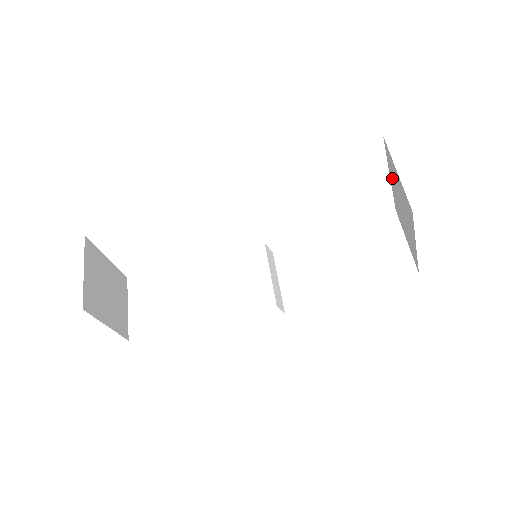
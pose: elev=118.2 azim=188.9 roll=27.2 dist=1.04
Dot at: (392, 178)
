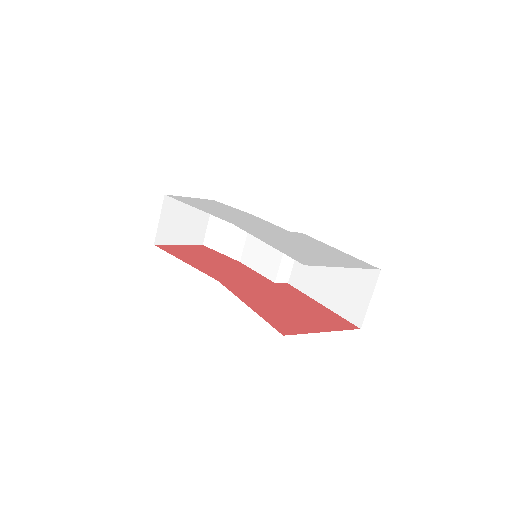
Dot at: occluded
